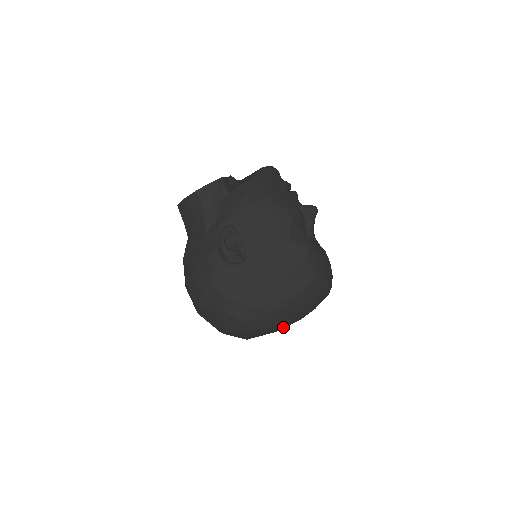
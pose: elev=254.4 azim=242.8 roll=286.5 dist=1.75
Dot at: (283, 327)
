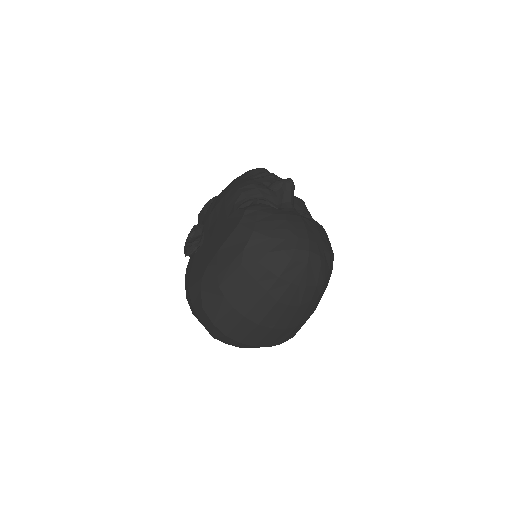
Dot at: (261, 315)
